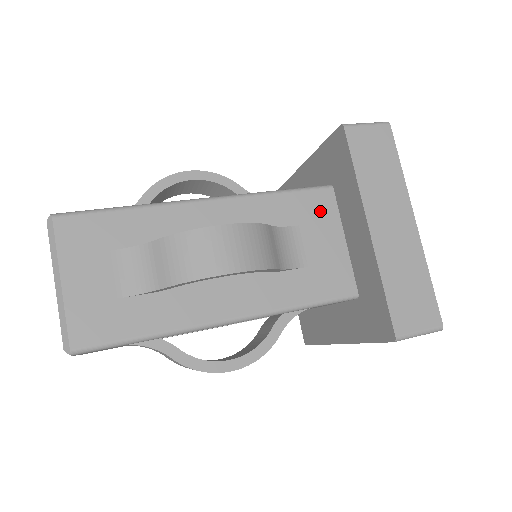
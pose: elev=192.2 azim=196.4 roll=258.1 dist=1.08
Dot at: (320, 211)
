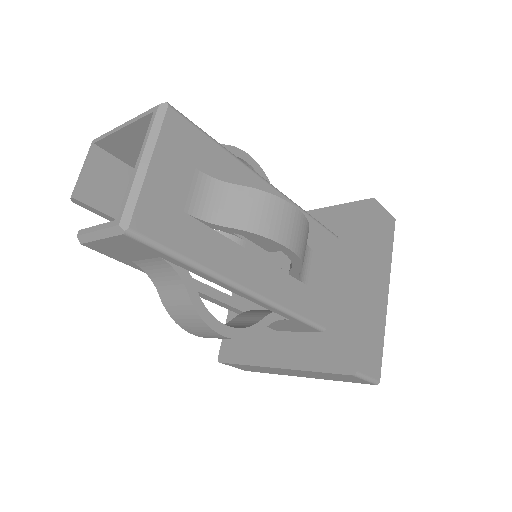
Dot at: (327, 250)
